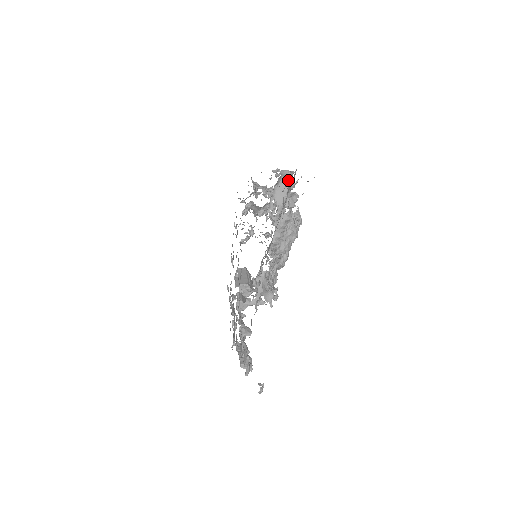
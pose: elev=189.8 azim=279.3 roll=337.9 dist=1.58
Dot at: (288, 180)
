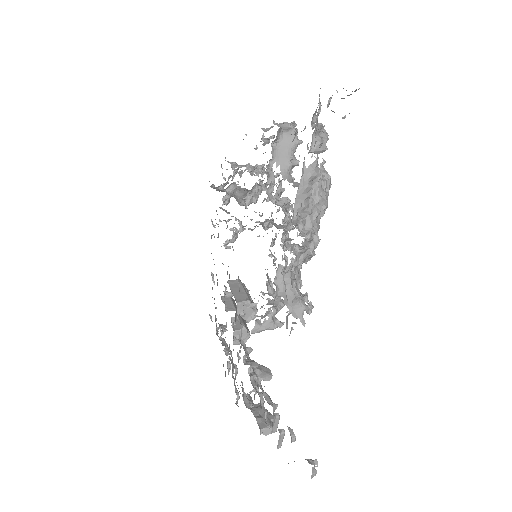
Dot at: (291, 133)
